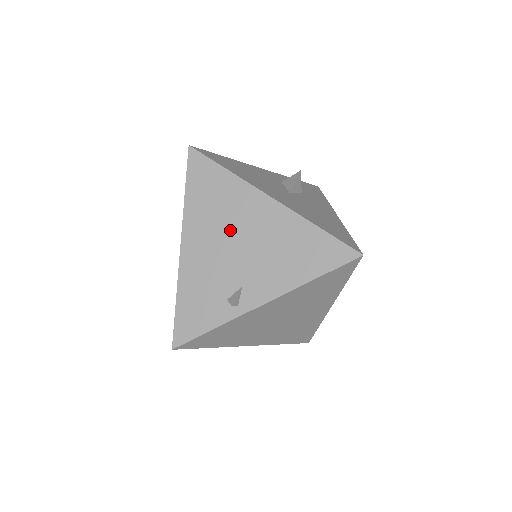
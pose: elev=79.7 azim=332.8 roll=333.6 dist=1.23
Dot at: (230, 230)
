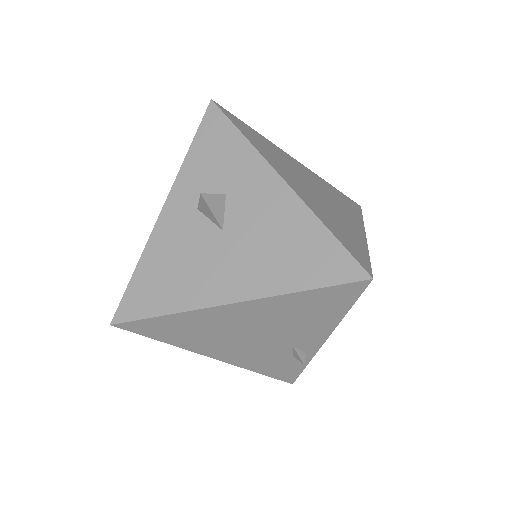
Dot at: (233, 335)
